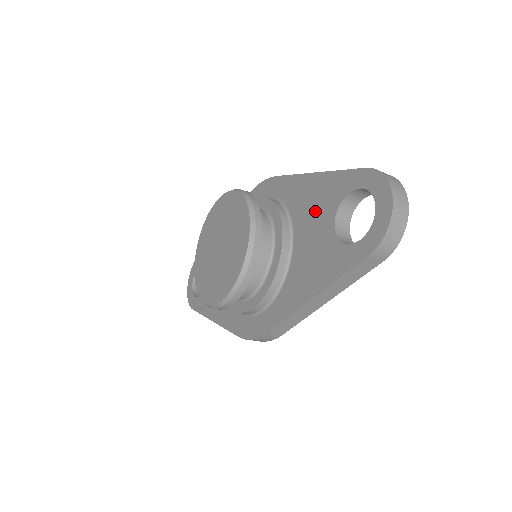
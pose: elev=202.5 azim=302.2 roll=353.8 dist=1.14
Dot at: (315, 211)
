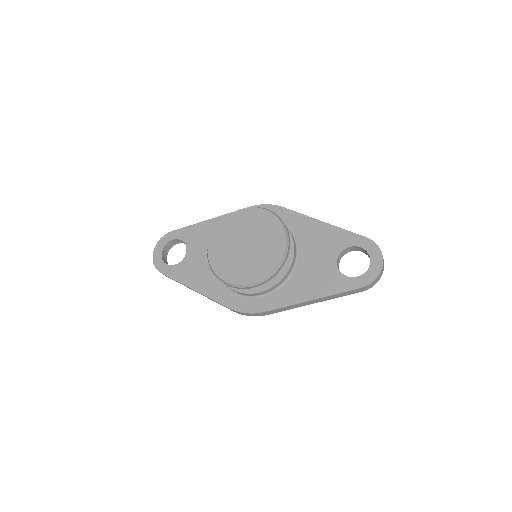
Dot at: (321, 246)
